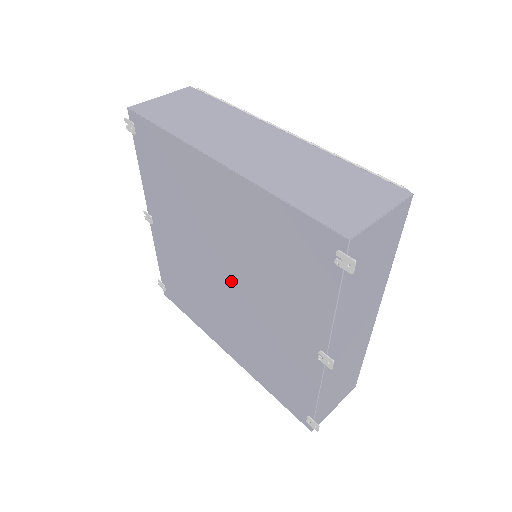
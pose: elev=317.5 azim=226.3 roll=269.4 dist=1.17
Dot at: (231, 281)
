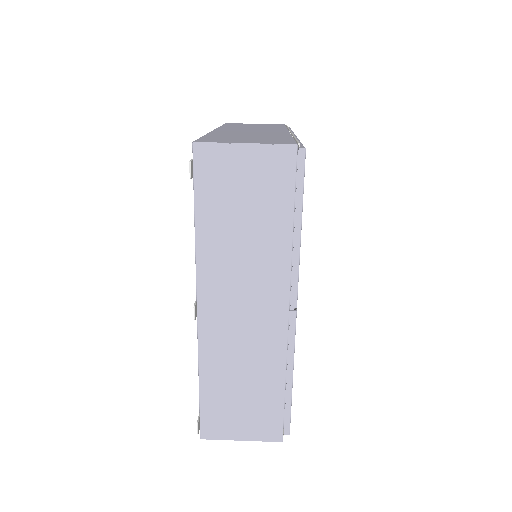
Dot at: occluded
